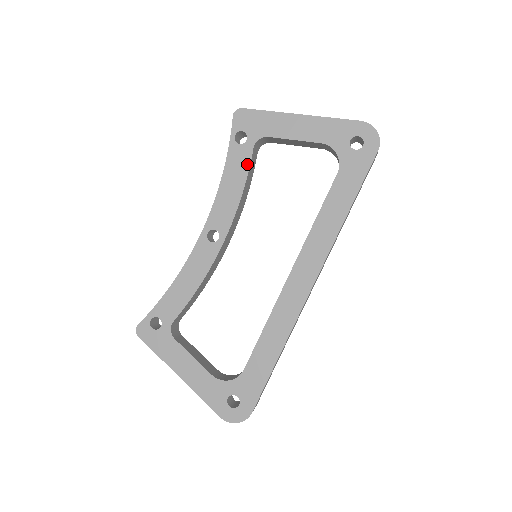
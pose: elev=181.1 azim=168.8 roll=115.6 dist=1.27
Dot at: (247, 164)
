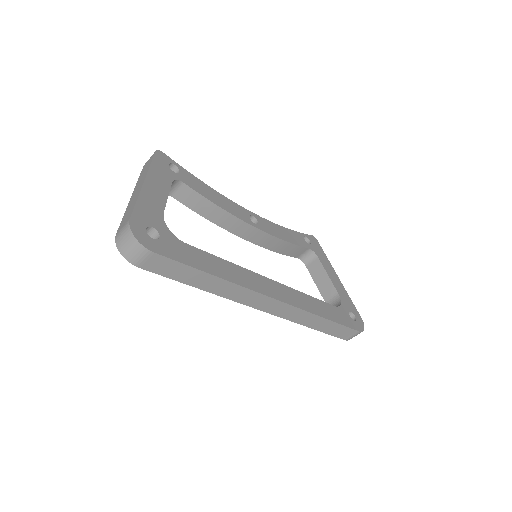
Dot at: (300, 244)
